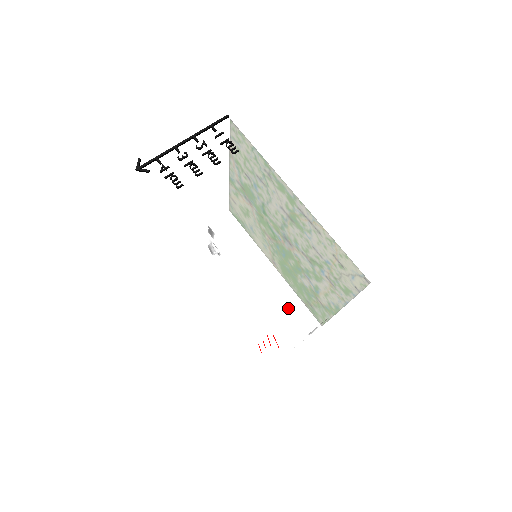
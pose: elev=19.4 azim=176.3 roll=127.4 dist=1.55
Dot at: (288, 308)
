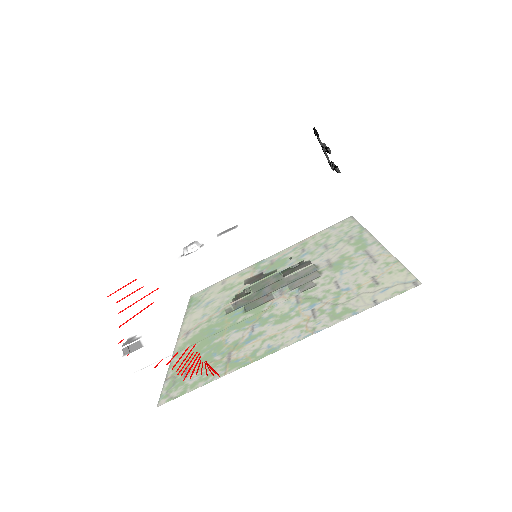
Dot at: (303, 235)
